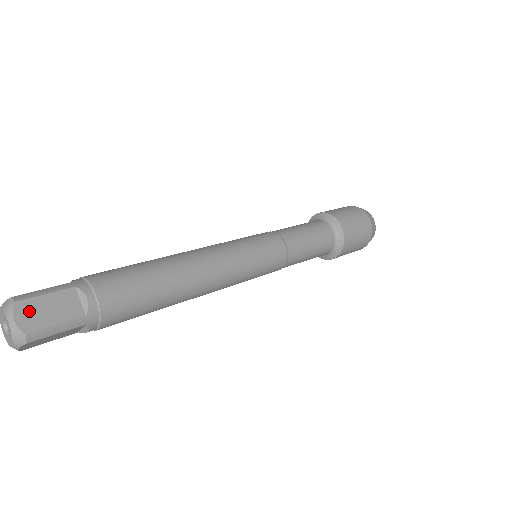
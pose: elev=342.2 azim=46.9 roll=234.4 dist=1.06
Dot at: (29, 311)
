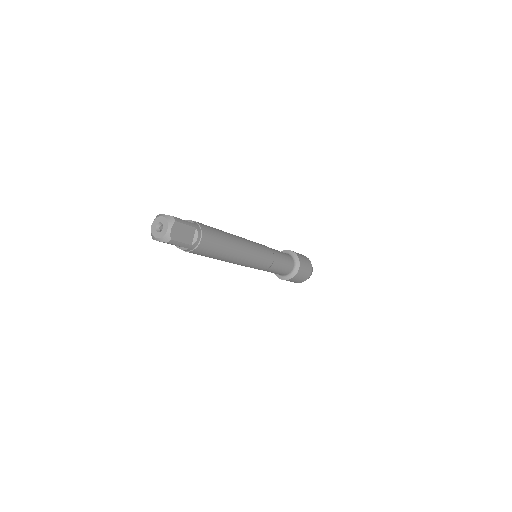
Dot at: occluded
